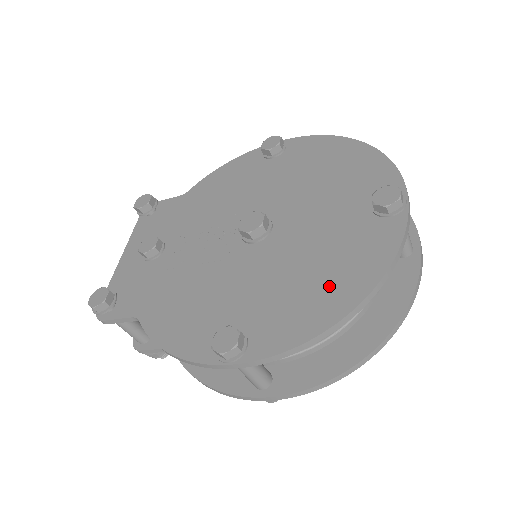
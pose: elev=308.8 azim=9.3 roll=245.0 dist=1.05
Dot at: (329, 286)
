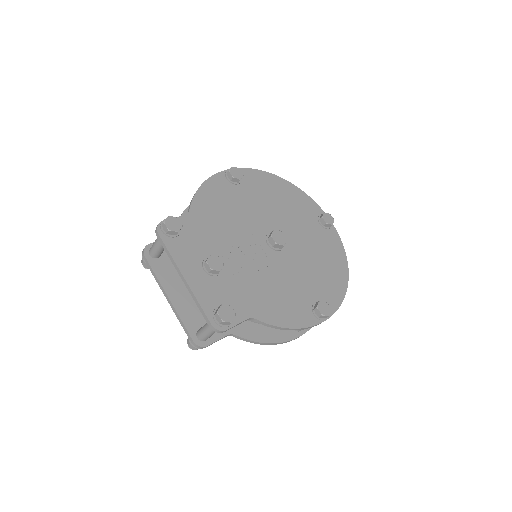
Dot at: (333, 268)
